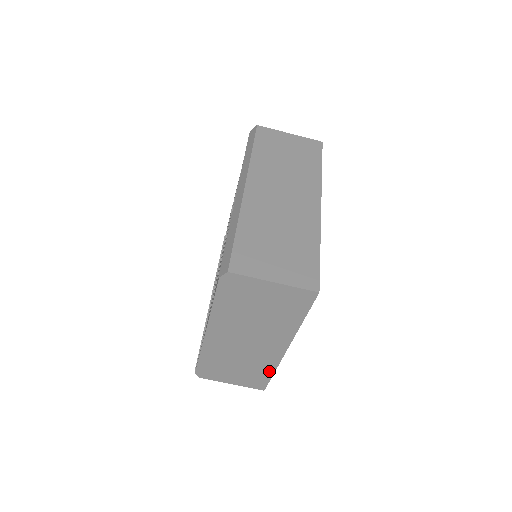
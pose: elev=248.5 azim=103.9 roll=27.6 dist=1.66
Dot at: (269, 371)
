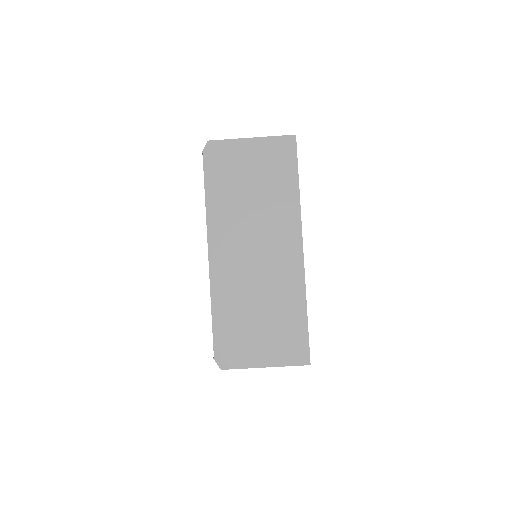
Dot at: (300, 308)
